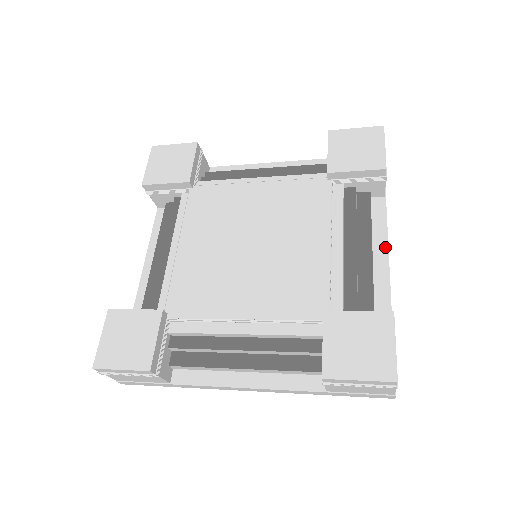
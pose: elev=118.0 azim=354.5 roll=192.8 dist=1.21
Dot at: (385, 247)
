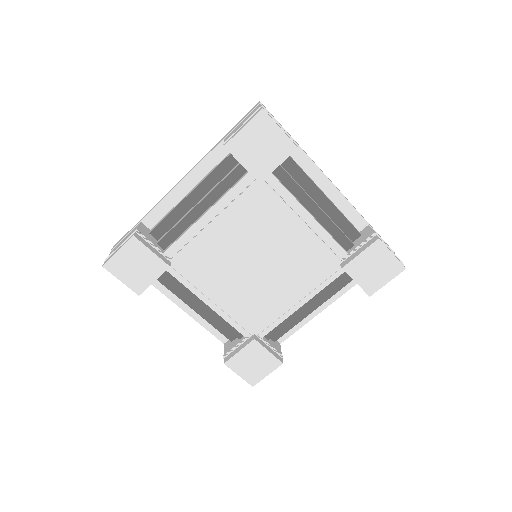
Dot at: (325, 179)
